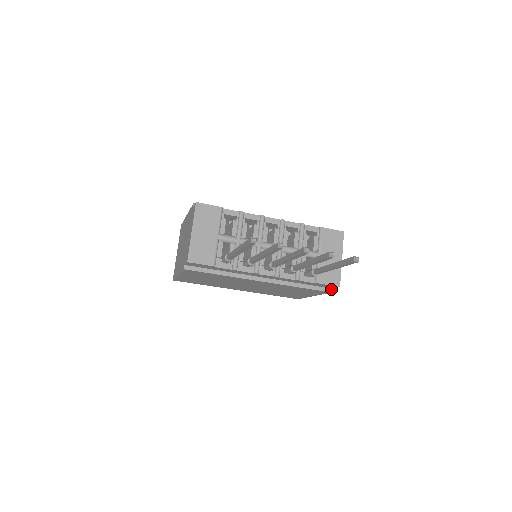
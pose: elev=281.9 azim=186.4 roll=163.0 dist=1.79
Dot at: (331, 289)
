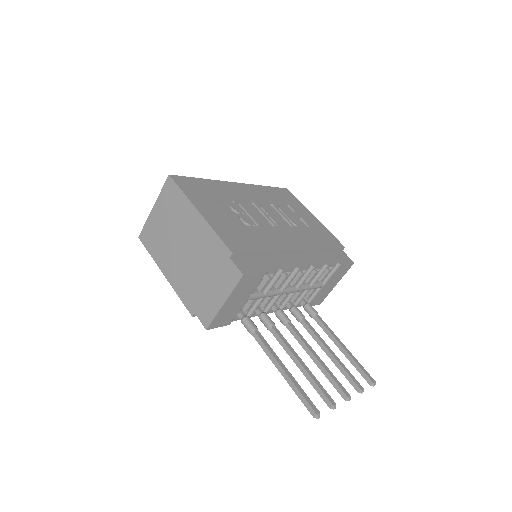
Dot at: occluded
